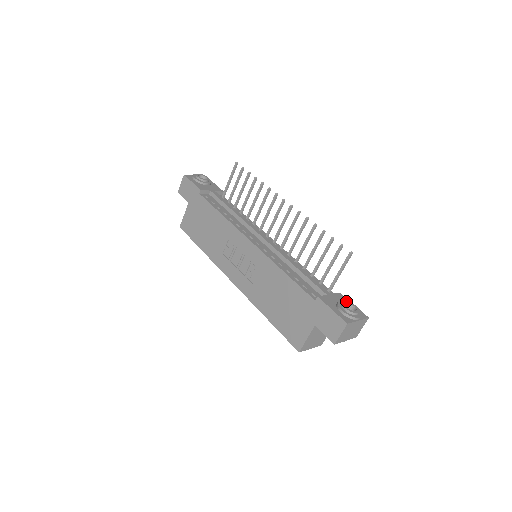
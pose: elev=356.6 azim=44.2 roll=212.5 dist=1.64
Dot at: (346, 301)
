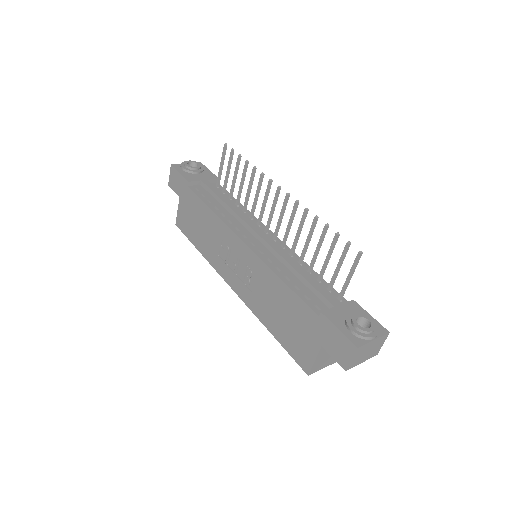
Dot at: (358, 314)
